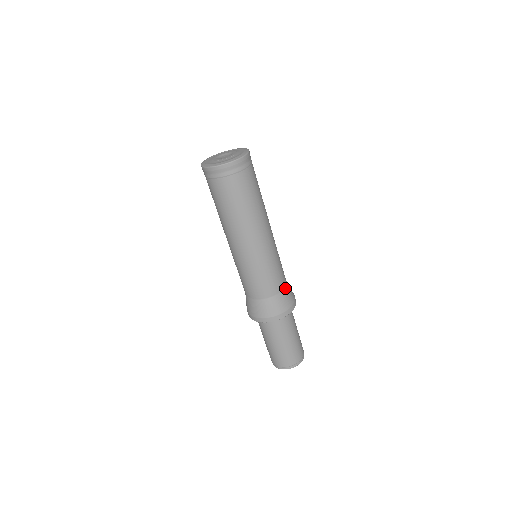
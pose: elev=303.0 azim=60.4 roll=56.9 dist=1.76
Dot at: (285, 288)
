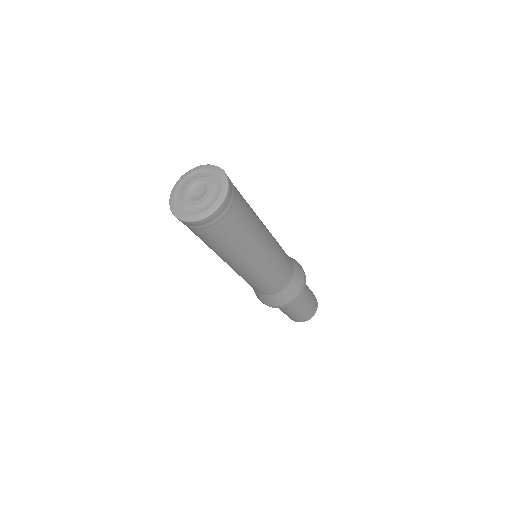
Dot at: (293, 275)
